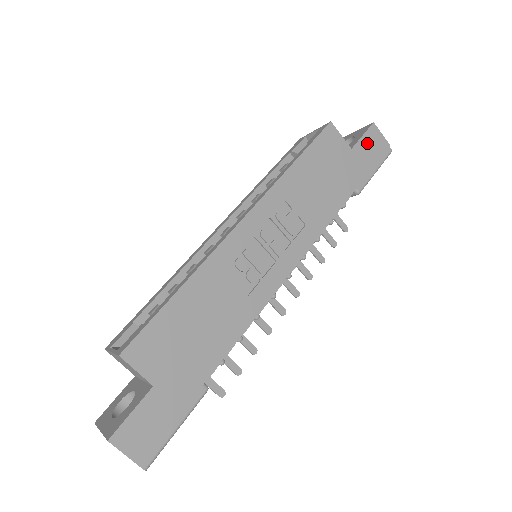
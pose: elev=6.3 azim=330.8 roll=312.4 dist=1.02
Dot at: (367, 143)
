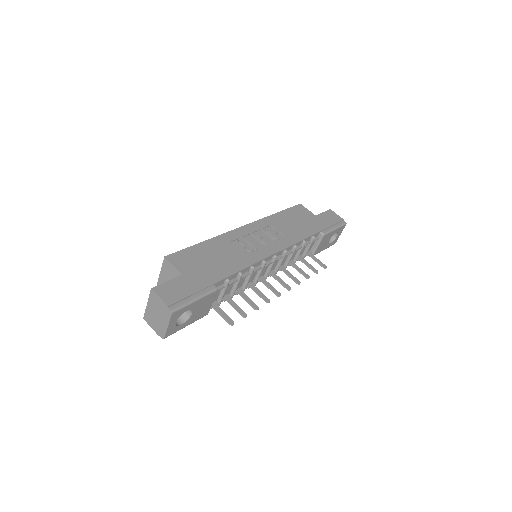
Dot at: (327, 216)
